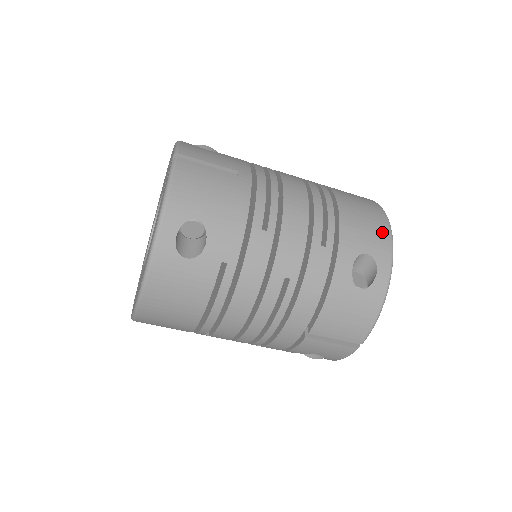
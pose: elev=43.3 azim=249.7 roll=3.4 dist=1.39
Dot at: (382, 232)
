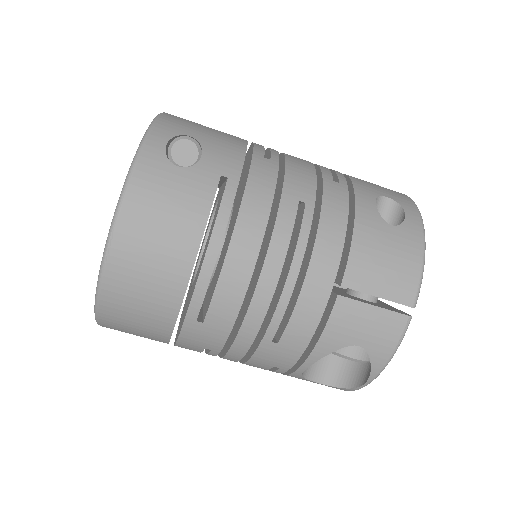
Dot at: (396, 192)
